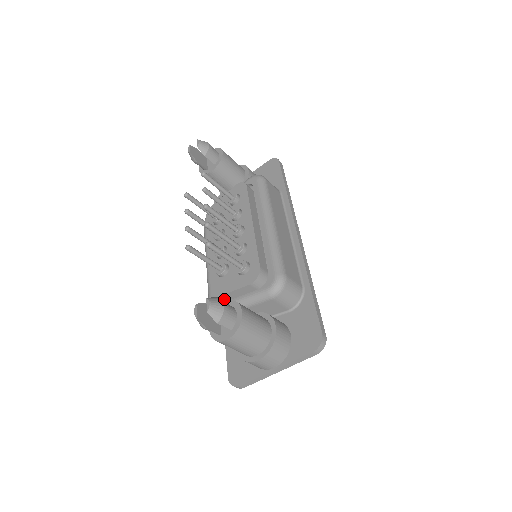
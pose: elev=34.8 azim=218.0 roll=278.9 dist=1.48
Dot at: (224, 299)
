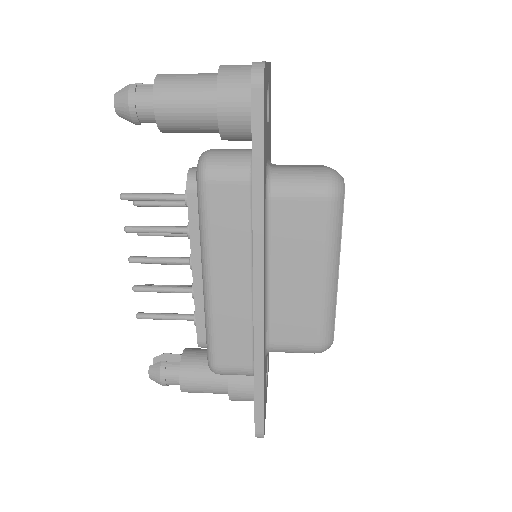
Dot at: occluded
